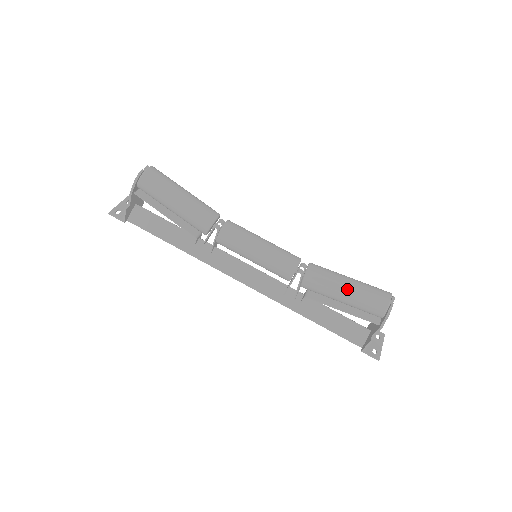
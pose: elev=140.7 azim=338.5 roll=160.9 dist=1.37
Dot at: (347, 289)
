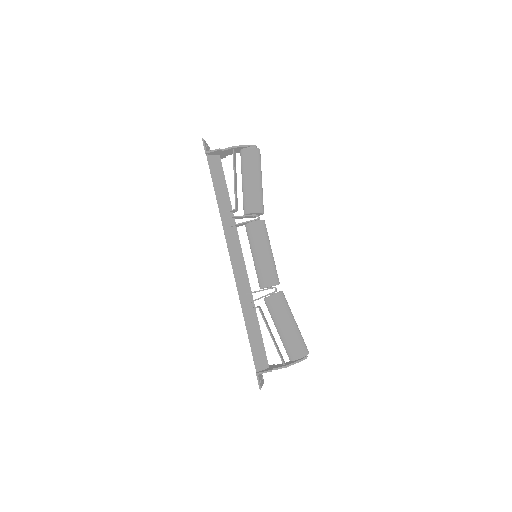
Dot at: (293, 324)
